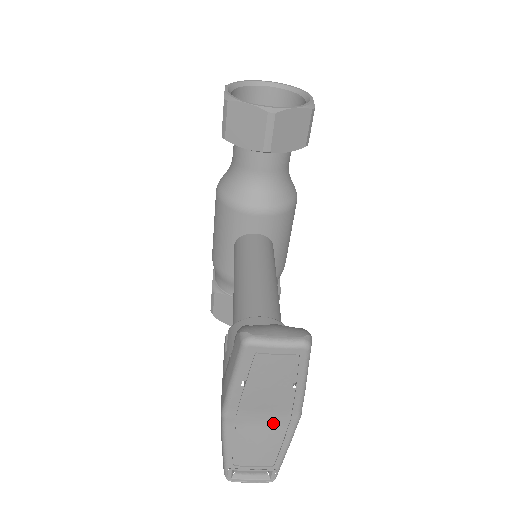
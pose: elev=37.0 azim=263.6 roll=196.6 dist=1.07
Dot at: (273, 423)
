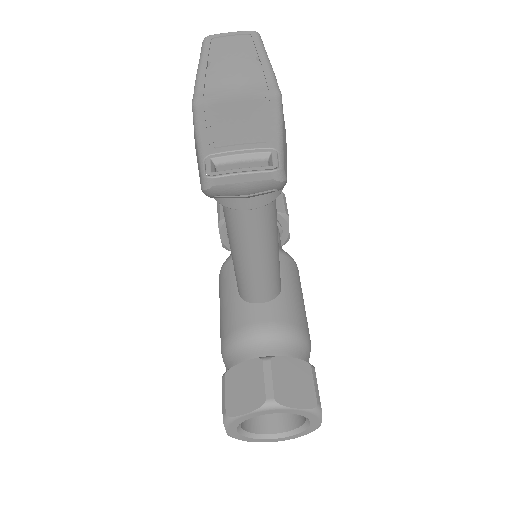
Dot at: (250, 97)
